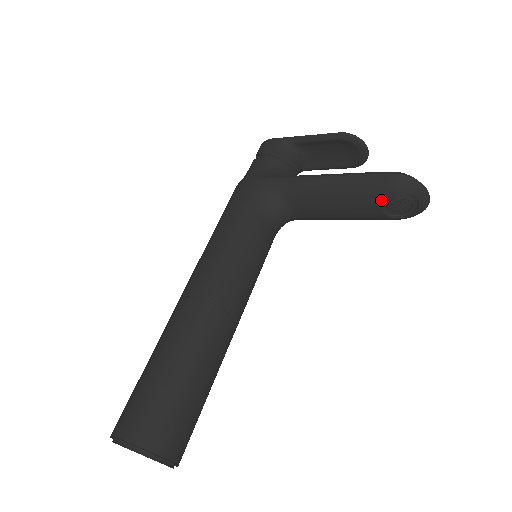
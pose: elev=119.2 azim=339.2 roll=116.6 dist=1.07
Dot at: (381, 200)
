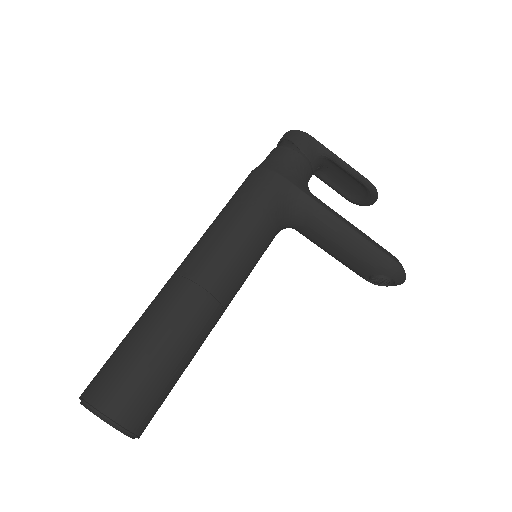
Dot at: (375, 272)
